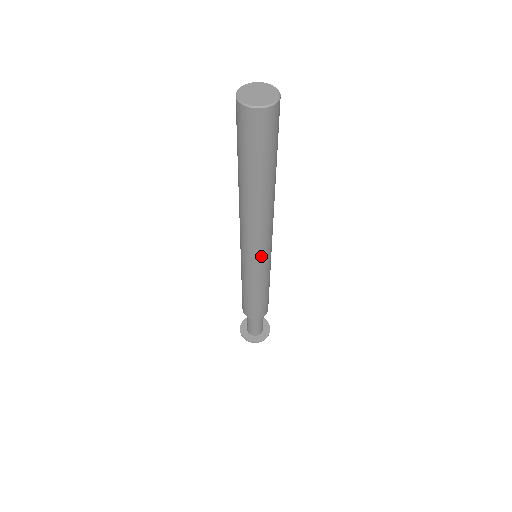
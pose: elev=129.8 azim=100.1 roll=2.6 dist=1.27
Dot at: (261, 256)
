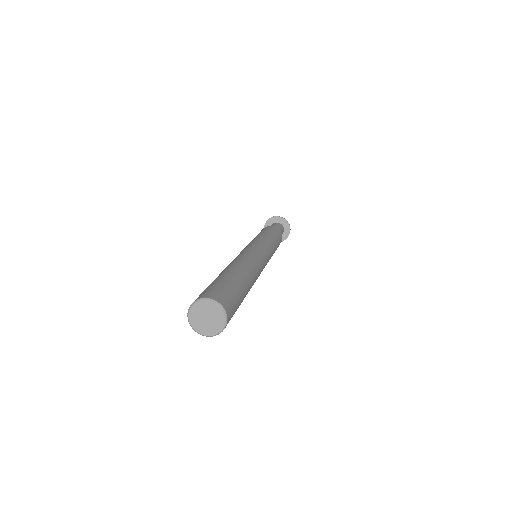
Dot at: occluded
